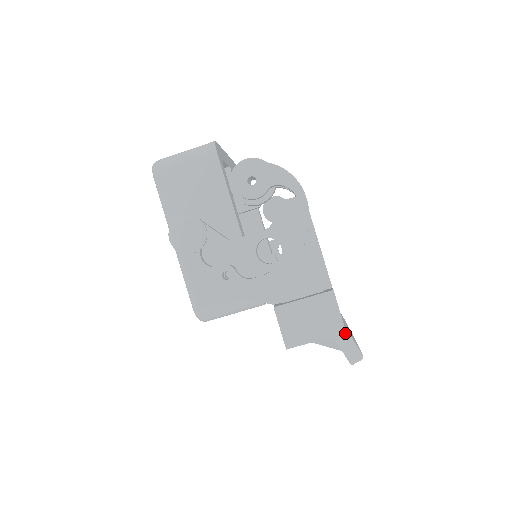
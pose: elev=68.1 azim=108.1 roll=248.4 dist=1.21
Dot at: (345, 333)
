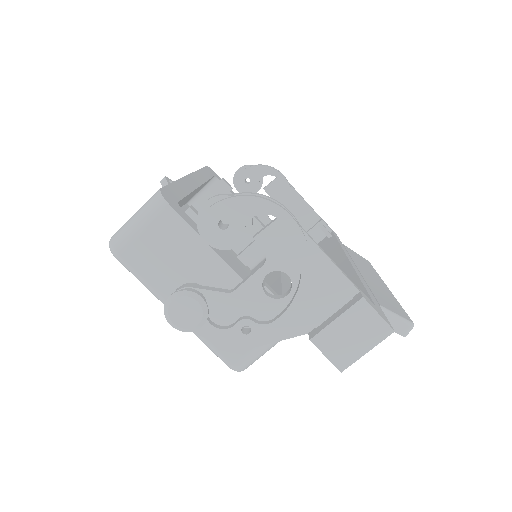
Dot at: (387, 314)
